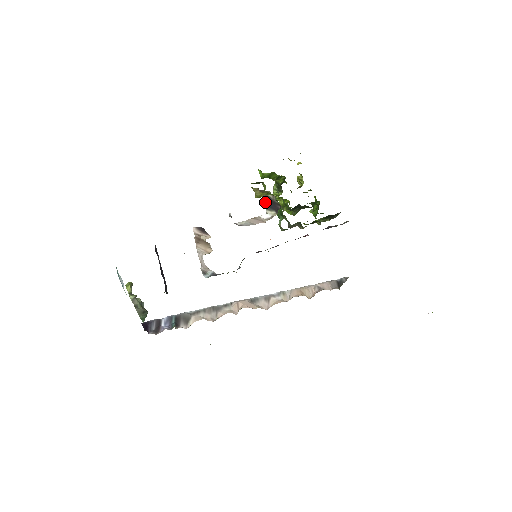
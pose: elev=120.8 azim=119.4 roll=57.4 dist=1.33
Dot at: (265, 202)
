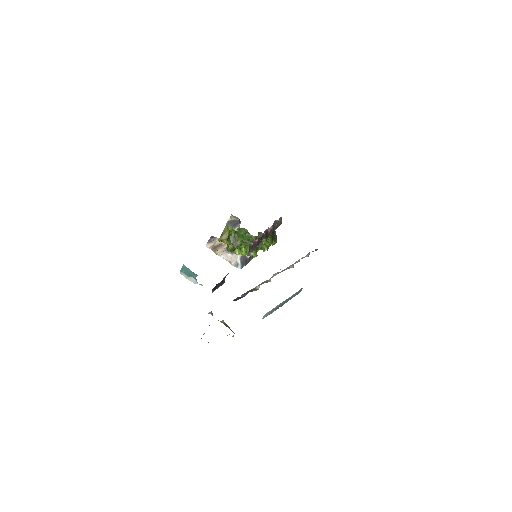
Dot at: (230, 226)
